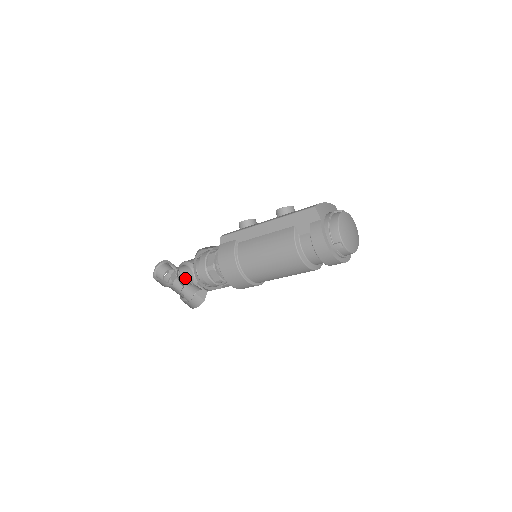
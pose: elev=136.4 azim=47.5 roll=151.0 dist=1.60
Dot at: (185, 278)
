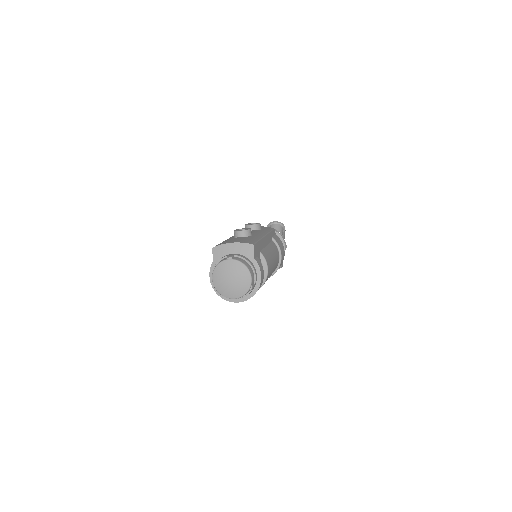
Dot at: occluded
